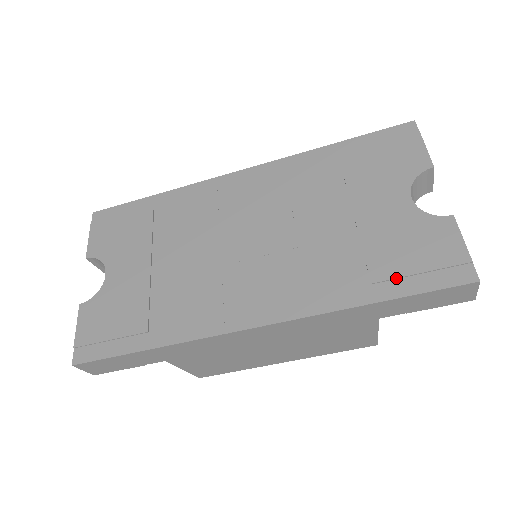
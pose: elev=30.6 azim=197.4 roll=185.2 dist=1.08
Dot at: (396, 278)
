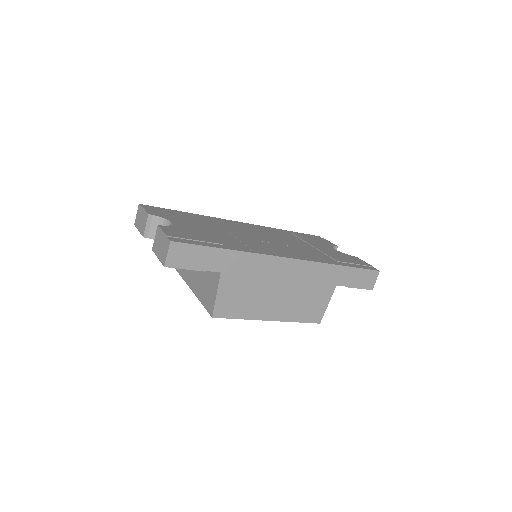
Dot at: (347, 262)
